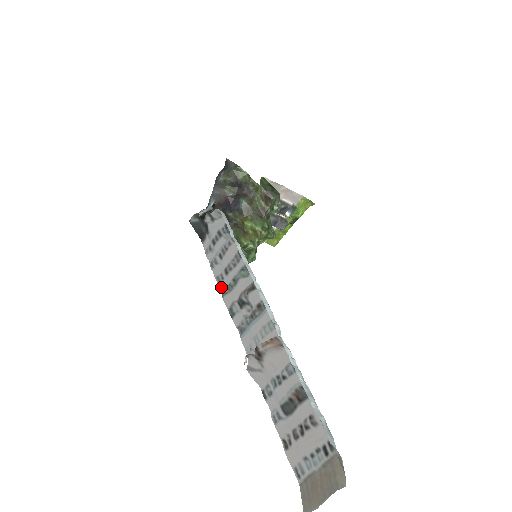
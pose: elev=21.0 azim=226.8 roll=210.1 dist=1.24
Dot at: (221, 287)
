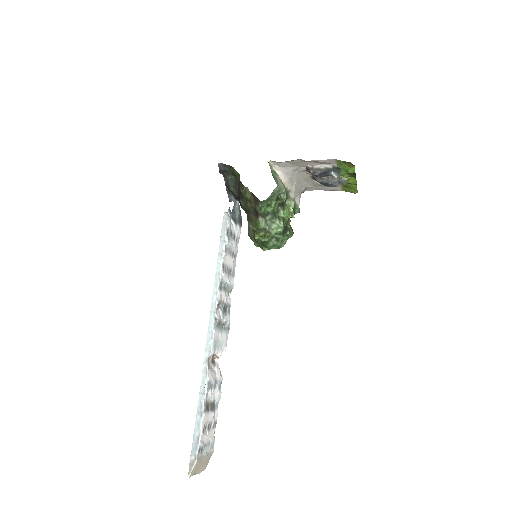
Dot at: (233, 282)
